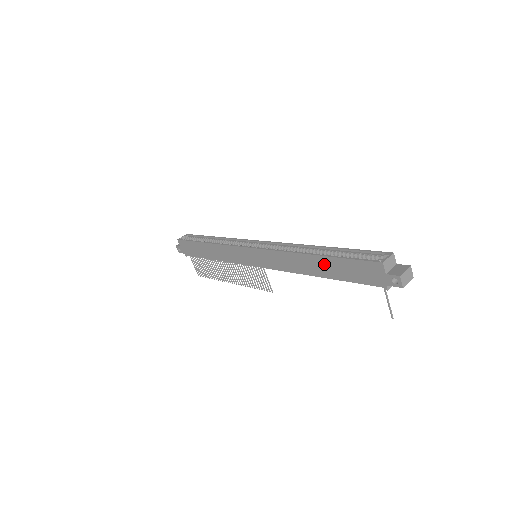
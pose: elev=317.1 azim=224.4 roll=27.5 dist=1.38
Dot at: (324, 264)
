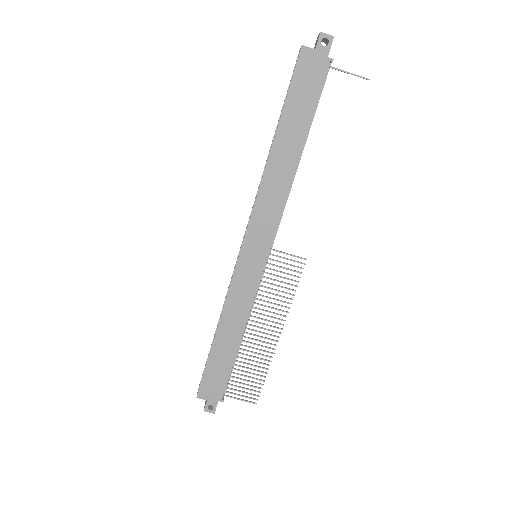
Dot at: (287, 132)
